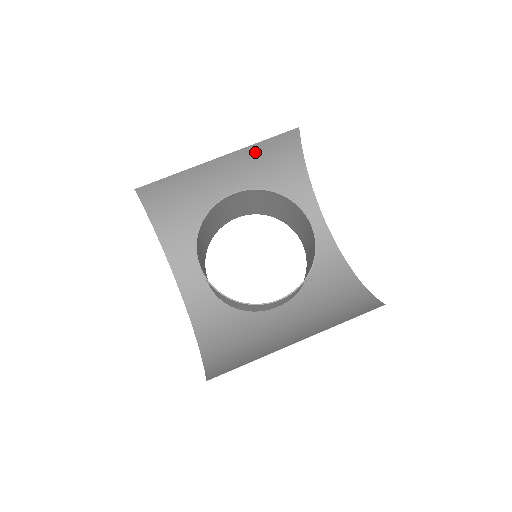
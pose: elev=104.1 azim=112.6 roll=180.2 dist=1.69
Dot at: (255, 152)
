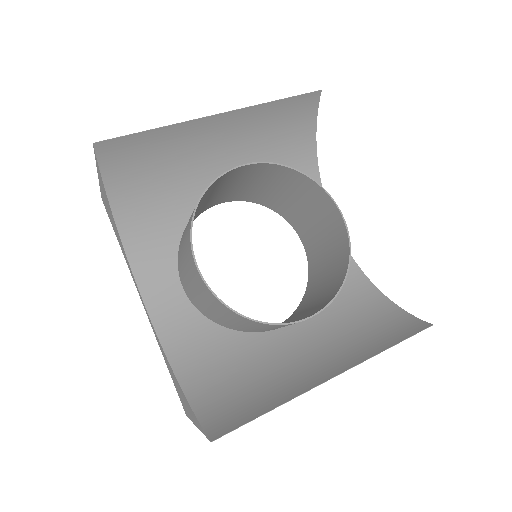
Dot at: (264, 114)
